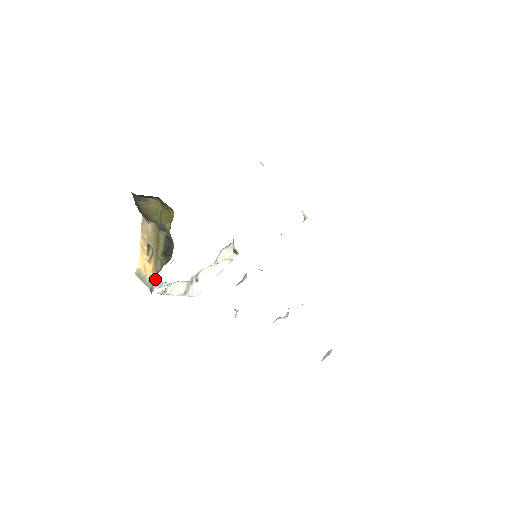
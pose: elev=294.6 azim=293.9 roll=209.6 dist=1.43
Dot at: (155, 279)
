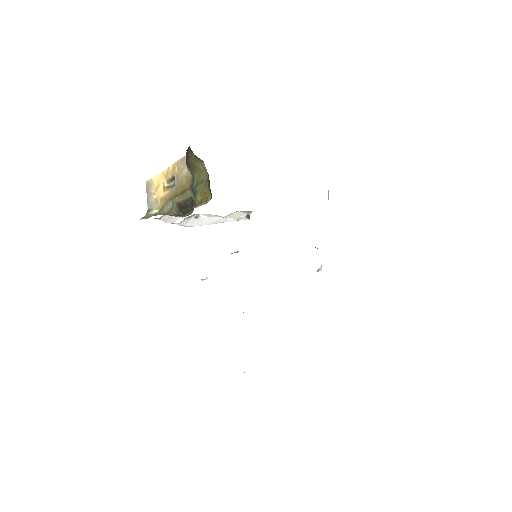
Dot at: (159, 206)
